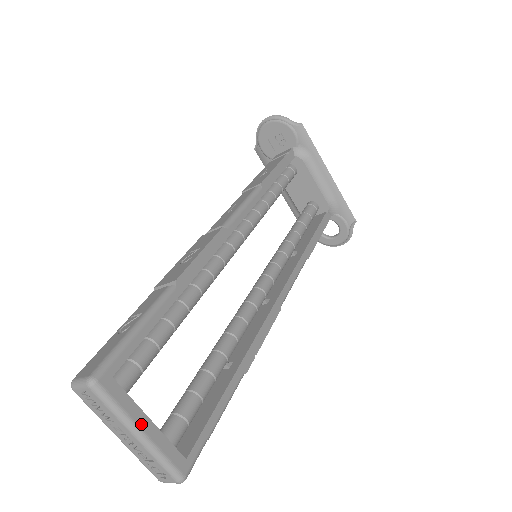
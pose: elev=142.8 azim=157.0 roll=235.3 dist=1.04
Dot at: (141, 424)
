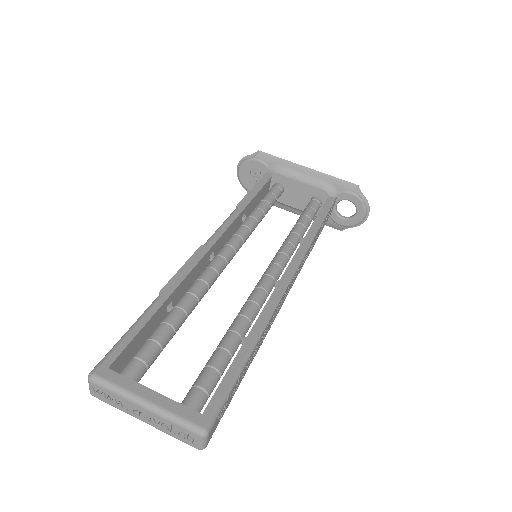
Dot at: (144, 395)
